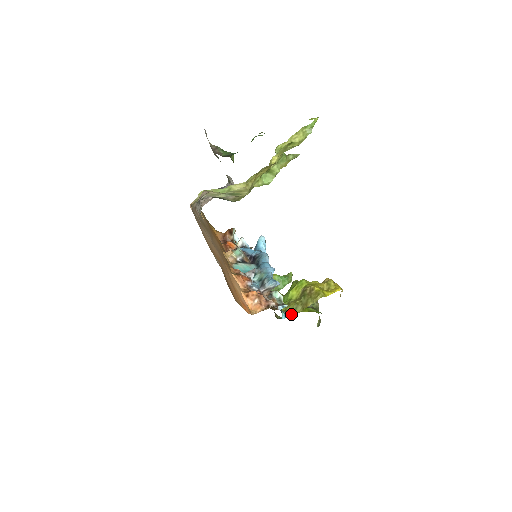
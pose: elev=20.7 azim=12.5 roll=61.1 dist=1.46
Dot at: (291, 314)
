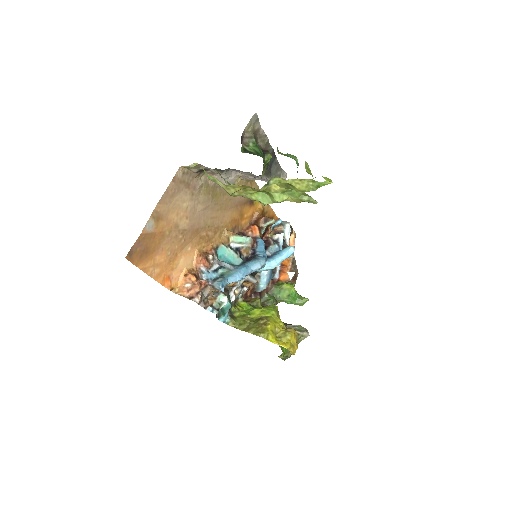
Dot at: (233, 324)
